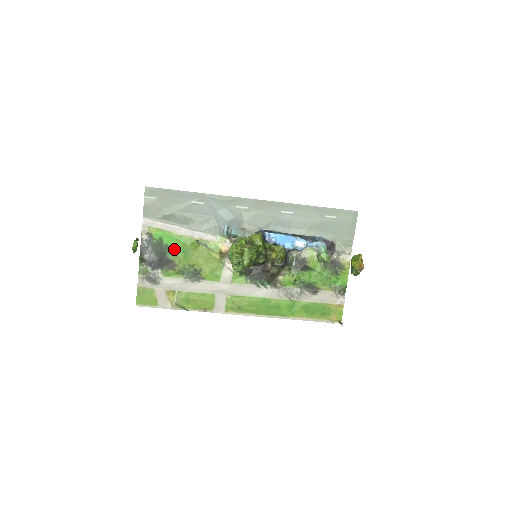
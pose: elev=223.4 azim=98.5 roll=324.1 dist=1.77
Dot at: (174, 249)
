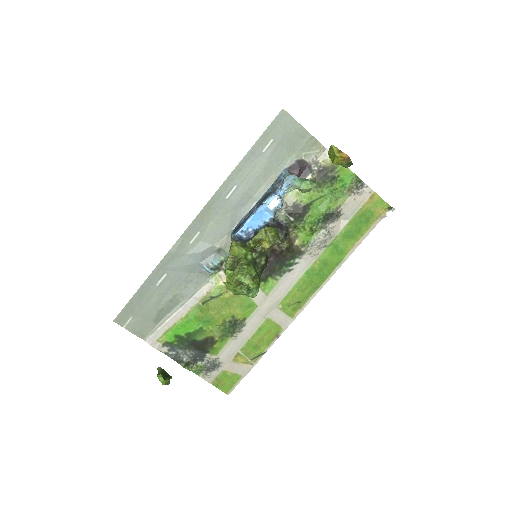
Dot at: (195, 330)
